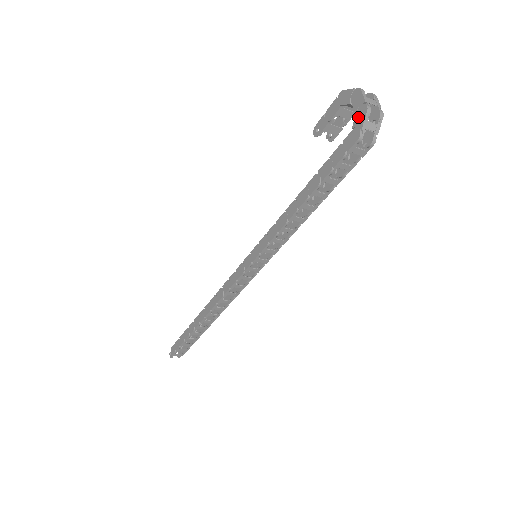
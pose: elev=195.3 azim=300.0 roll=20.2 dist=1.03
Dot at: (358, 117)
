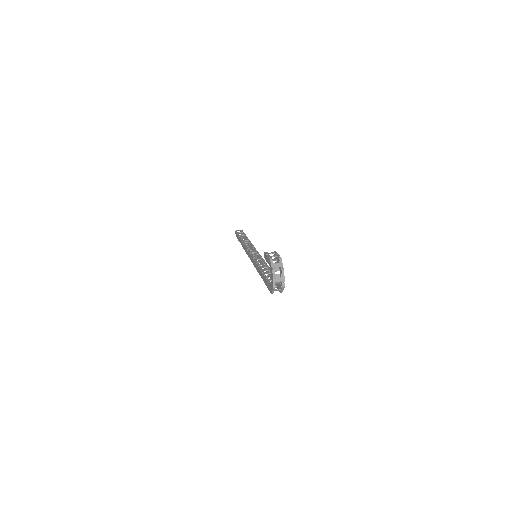
Dot at: (271, 285)
